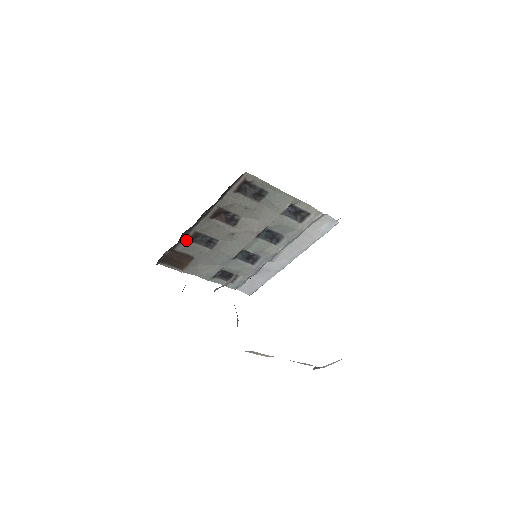
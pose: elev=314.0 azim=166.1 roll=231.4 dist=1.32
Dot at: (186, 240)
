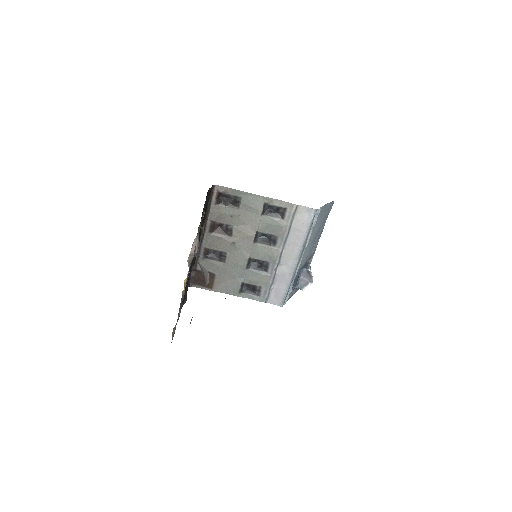
Dot at: (201, 258)
